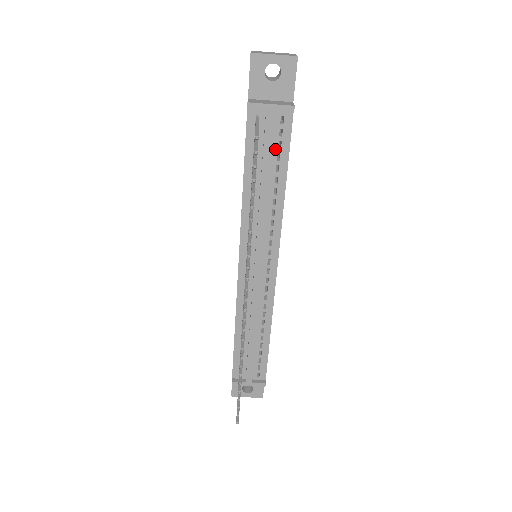
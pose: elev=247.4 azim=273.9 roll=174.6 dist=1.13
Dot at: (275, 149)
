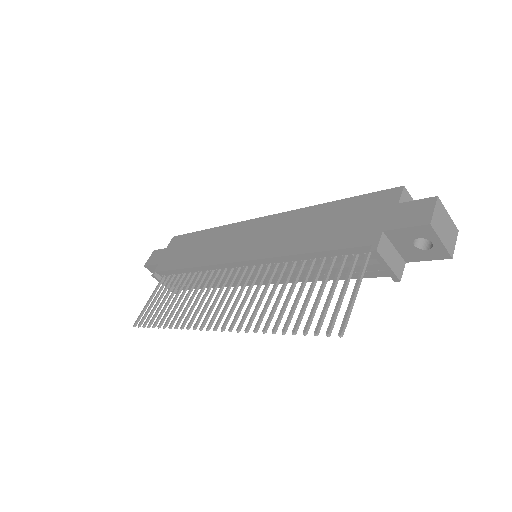
Dot at: occluded
